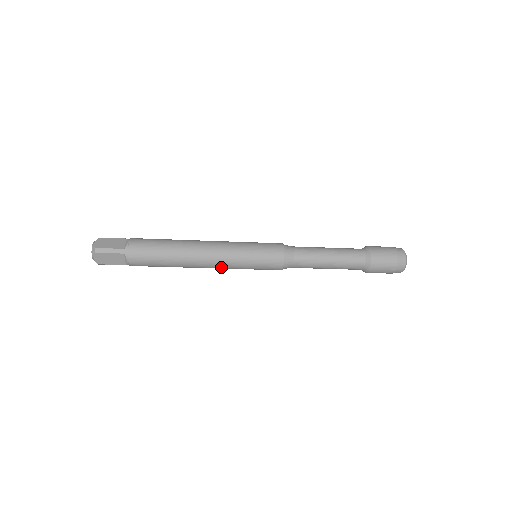
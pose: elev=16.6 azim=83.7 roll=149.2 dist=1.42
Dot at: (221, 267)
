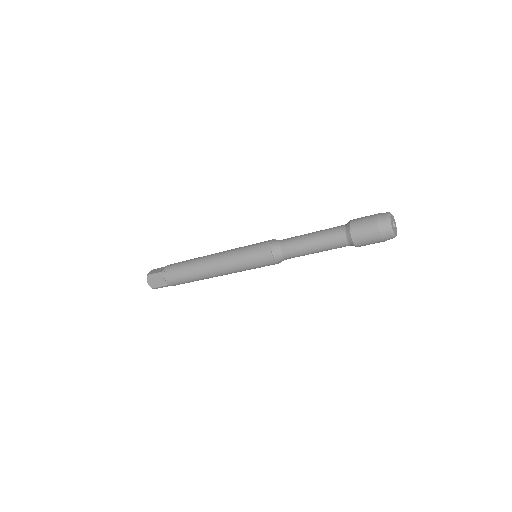
Dot at: (228, 271)
